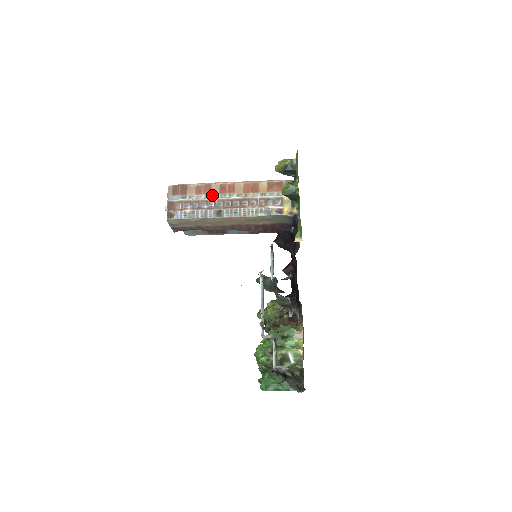
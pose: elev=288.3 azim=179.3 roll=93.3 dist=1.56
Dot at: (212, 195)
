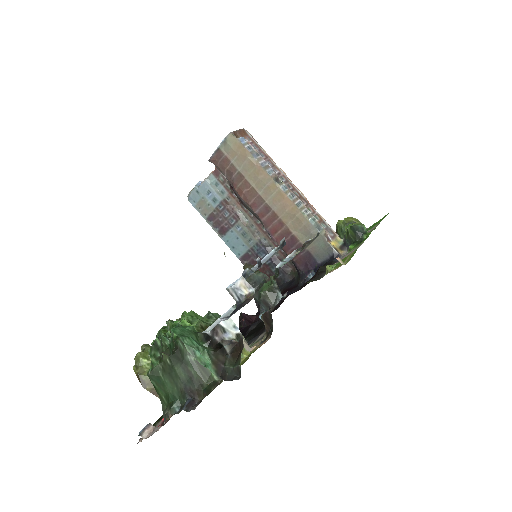
Dot at: occluded
